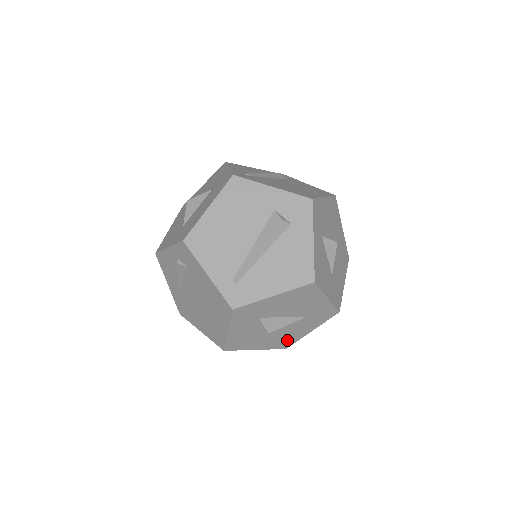
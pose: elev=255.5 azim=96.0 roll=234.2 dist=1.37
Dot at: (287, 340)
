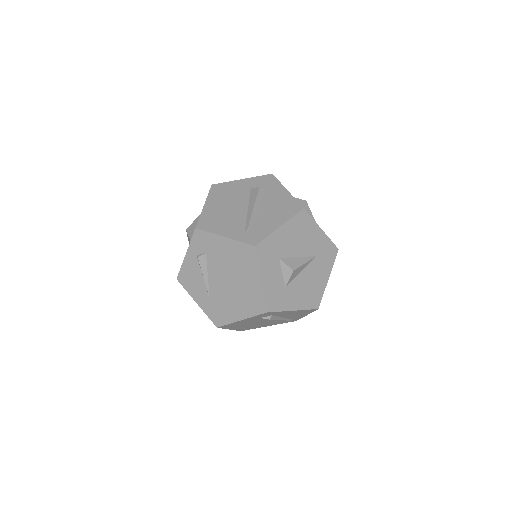
Dot at: (314, 294)
